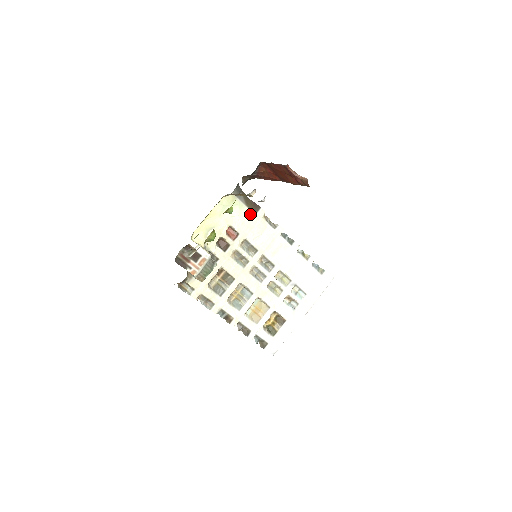
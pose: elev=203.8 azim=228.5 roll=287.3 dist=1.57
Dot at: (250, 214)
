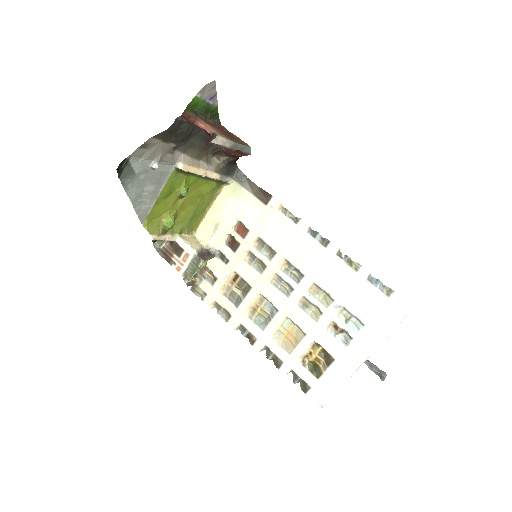
Dot at: (260, 205)
